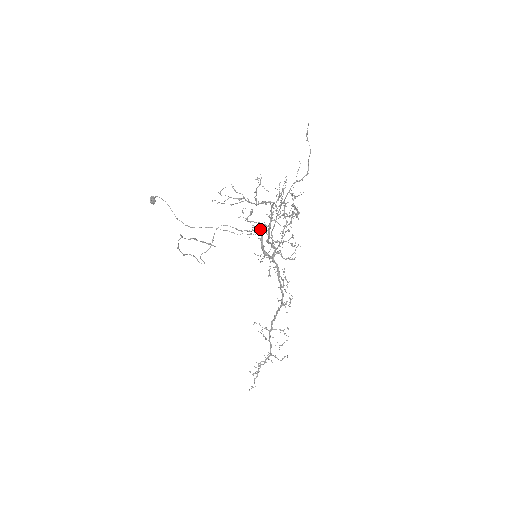
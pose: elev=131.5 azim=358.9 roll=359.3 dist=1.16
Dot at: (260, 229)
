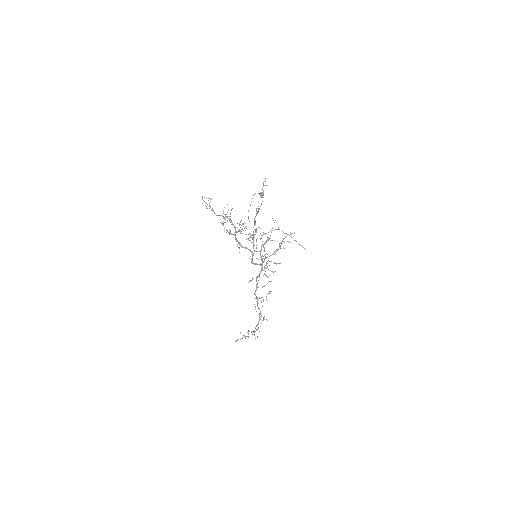
Dot at: occluded
